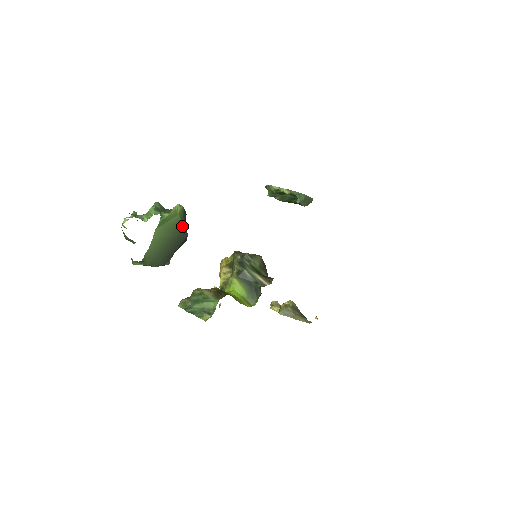
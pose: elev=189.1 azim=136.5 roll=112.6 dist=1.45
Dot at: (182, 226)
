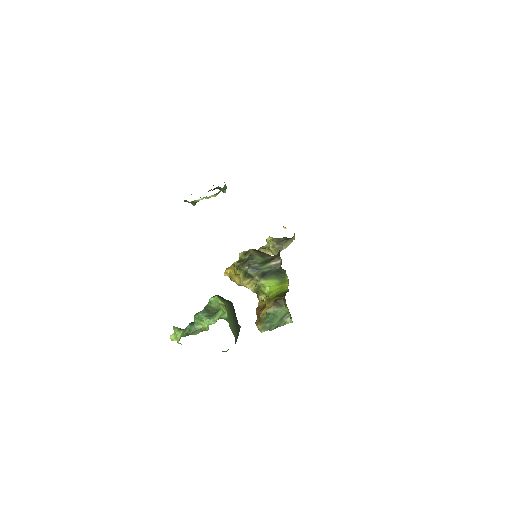
Dot at: (229, 305)
